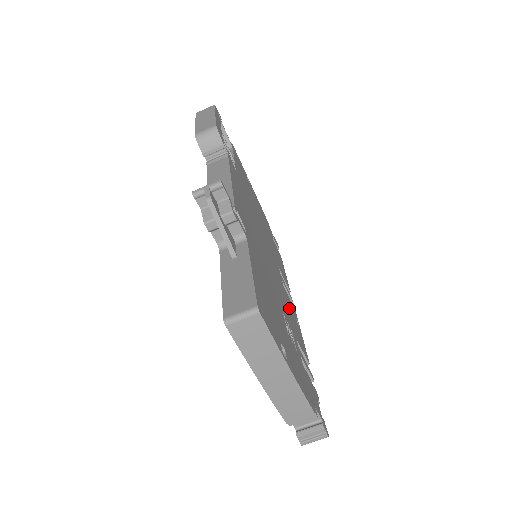
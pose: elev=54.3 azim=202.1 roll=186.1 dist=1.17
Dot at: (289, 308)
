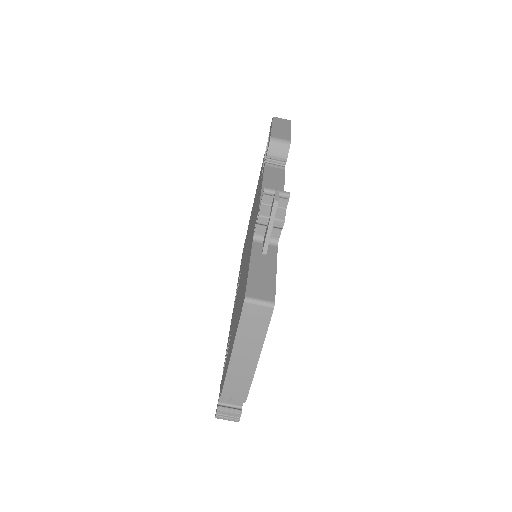
Dot at: occluded
